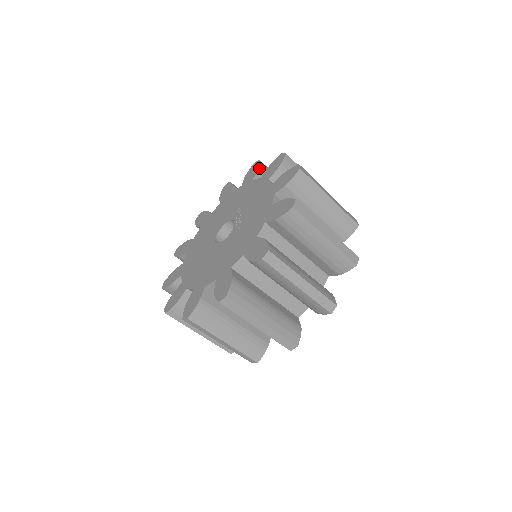
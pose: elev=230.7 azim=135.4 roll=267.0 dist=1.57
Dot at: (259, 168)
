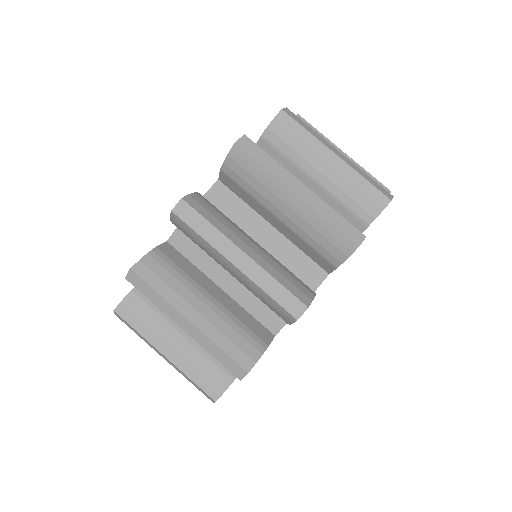
Dot at: occluded
